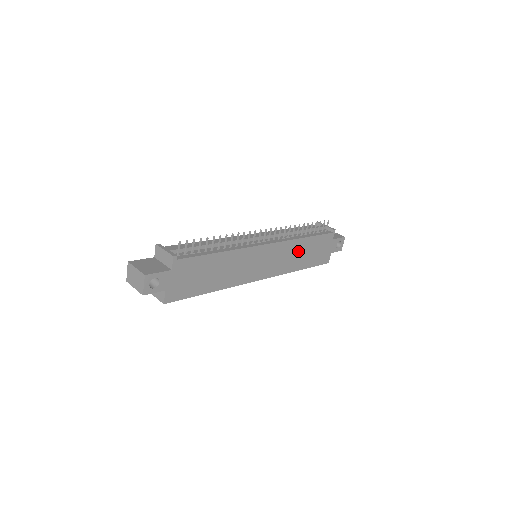
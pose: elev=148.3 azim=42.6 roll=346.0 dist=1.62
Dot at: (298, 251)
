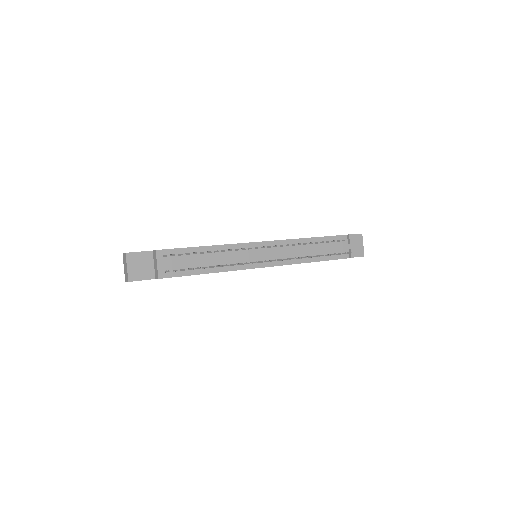
Dot at: occluded
